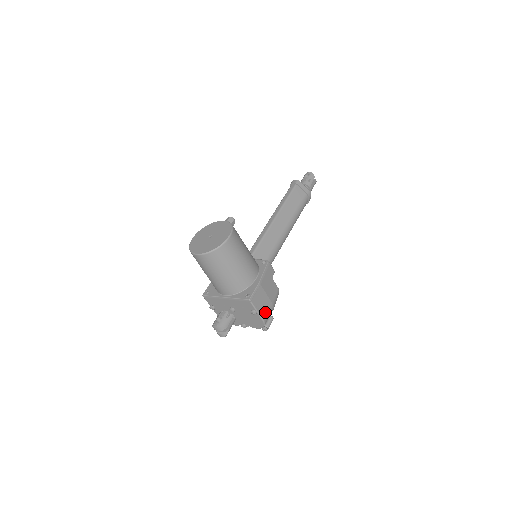
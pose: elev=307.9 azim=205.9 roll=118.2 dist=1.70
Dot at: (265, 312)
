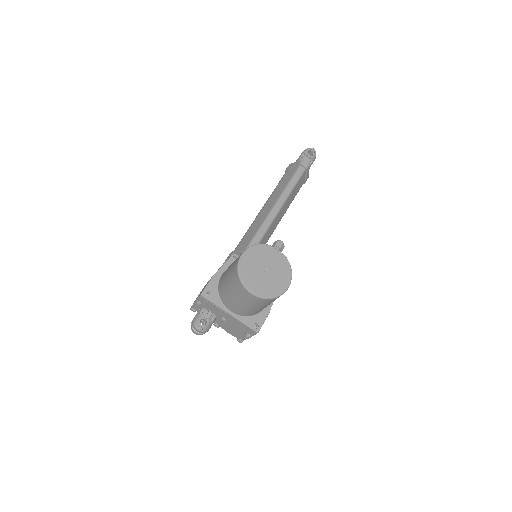
Dot at: occluded
